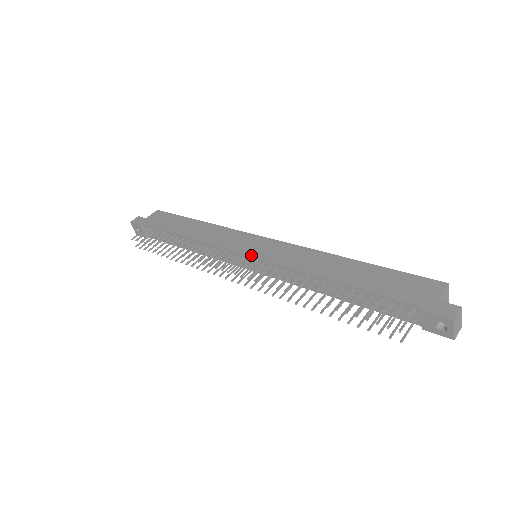
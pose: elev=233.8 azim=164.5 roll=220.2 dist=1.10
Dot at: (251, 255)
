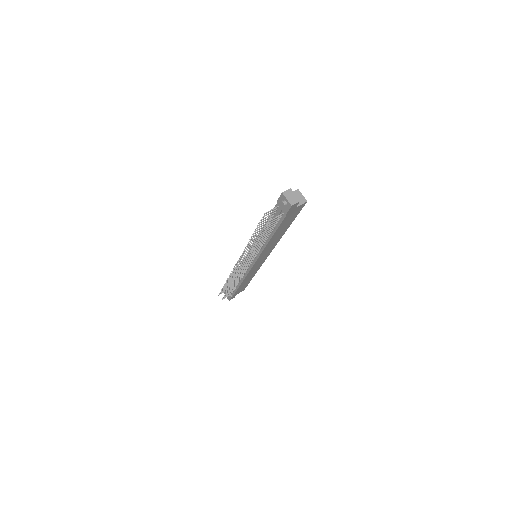
Dot at: occluded
